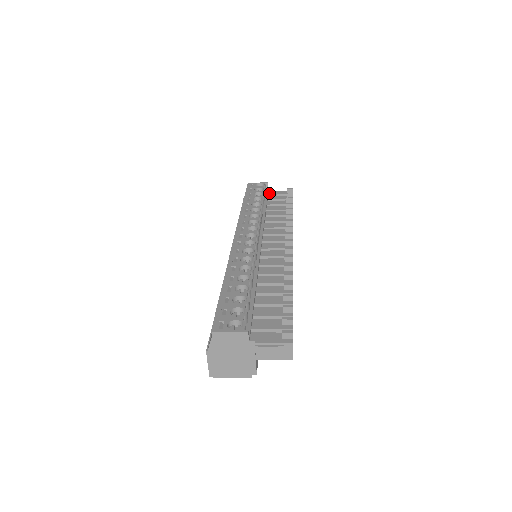
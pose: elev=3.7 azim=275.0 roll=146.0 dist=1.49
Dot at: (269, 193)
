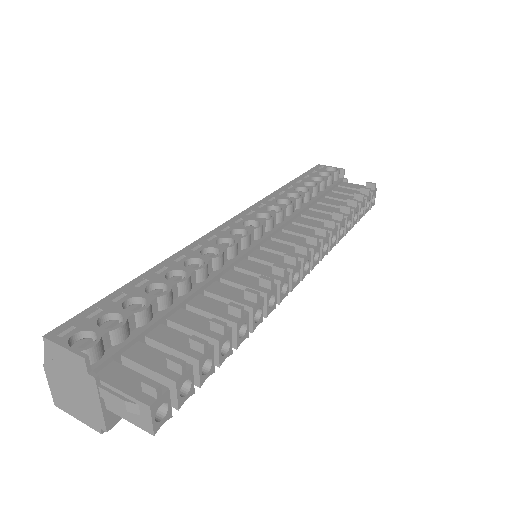
Dot at: (341, 183)
